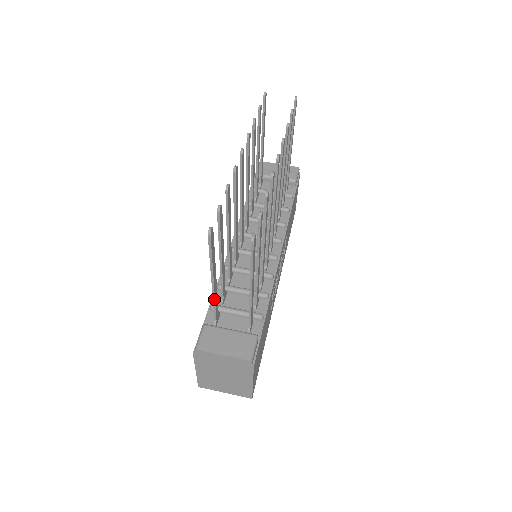
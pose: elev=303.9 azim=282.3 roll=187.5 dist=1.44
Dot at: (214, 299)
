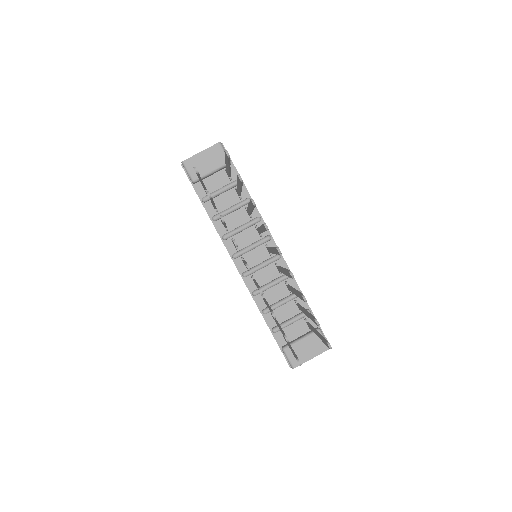
Dot at: occluded
